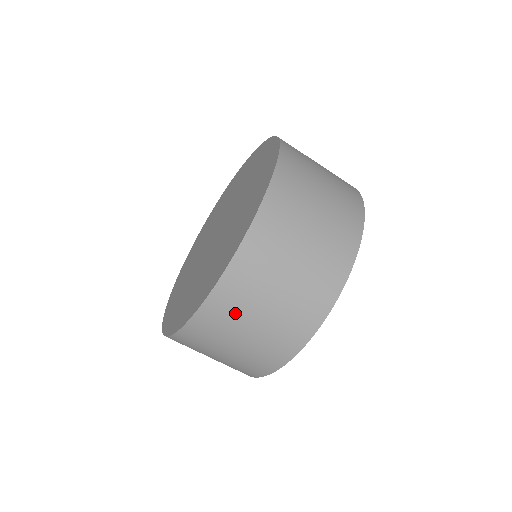
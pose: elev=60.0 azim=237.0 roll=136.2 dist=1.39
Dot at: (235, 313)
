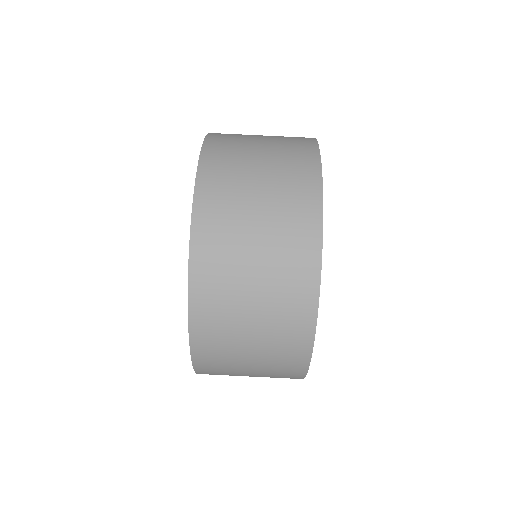
Dot at: (226, 270)
